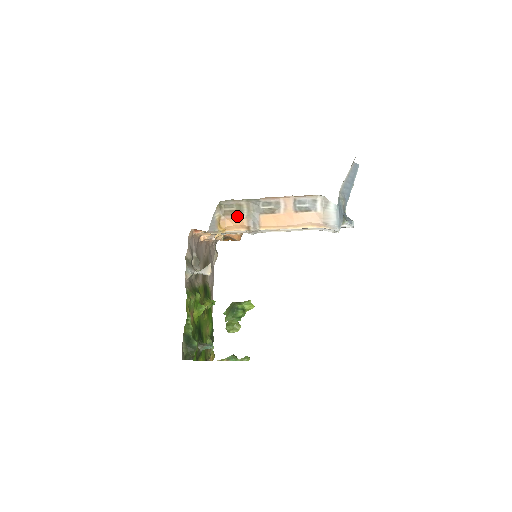
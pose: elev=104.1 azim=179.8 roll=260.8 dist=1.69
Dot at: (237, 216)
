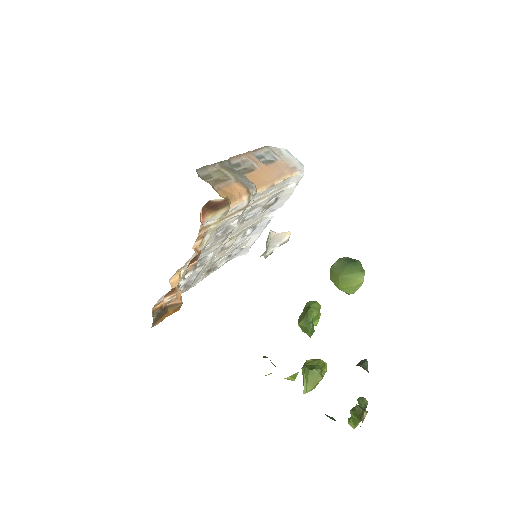
Dot at: (227, 182)
